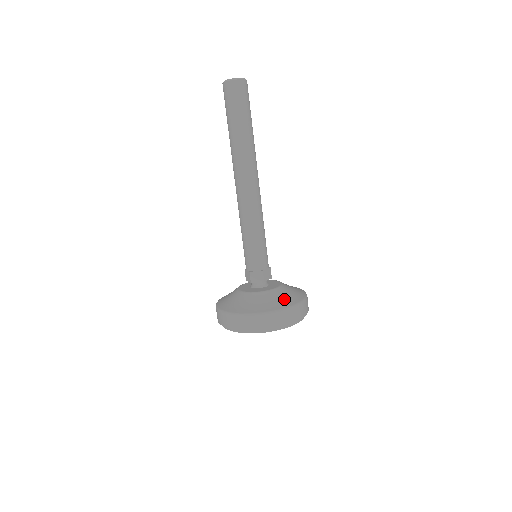
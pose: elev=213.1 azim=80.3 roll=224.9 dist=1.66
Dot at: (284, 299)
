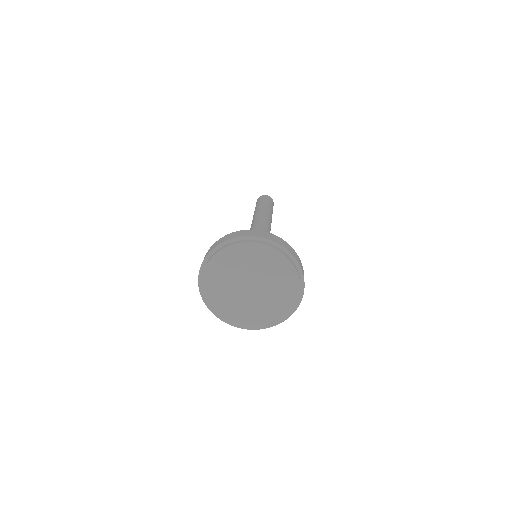
Dot at: occluded
